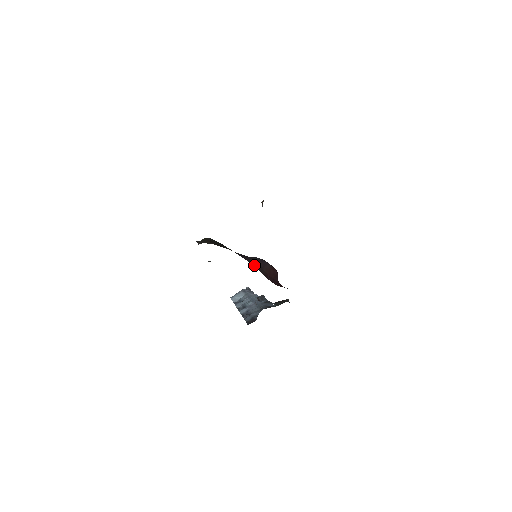
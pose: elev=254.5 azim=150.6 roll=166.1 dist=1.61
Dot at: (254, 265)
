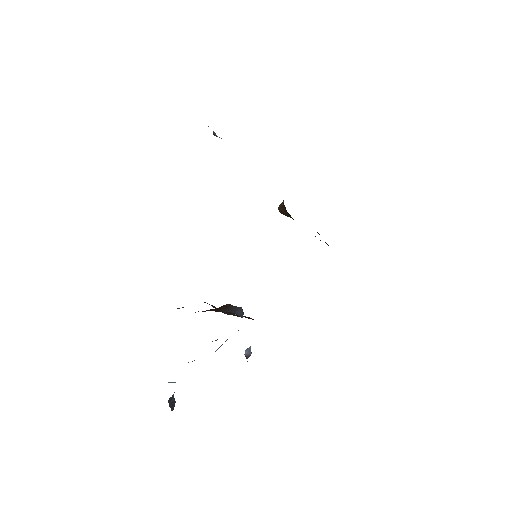
Dot at: occluded
